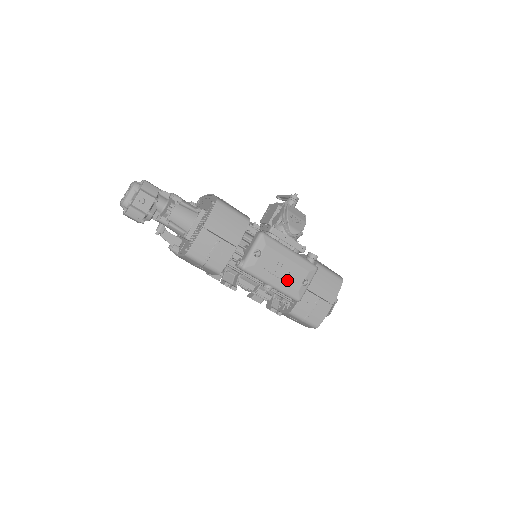
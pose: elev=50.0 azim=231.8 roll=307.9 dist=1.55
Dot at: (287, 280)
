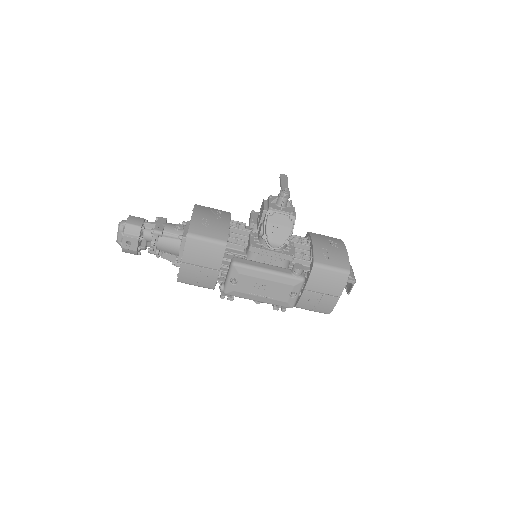
Dot at: (272, 296)
